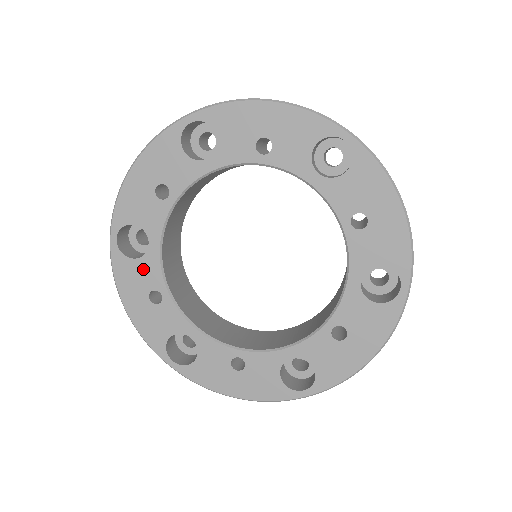
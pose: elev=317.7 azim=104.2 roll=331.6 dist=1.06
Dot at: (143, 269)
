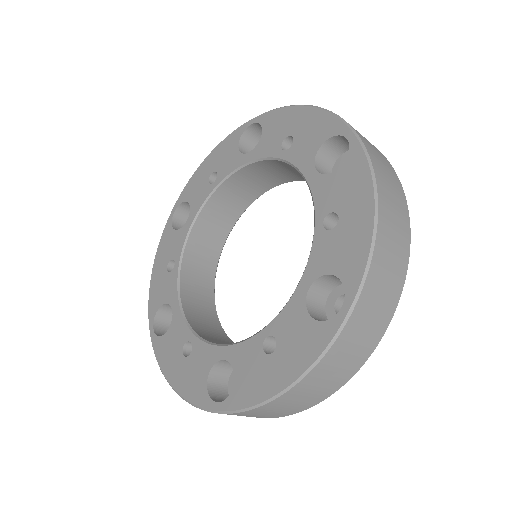
Dot at: (176, 239)
